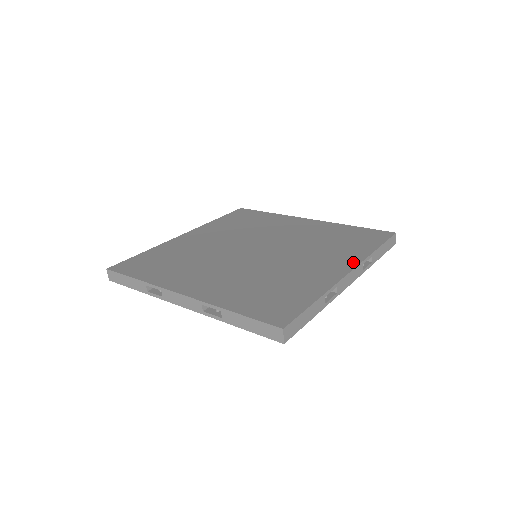
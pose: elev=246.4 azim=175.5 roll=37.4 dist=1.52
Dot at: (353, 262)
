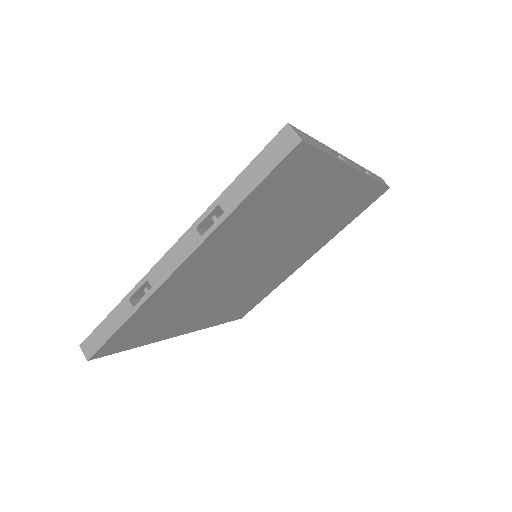
Dot at: occluded
